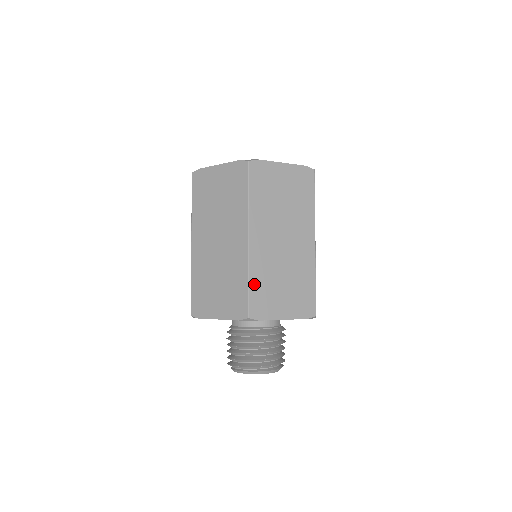
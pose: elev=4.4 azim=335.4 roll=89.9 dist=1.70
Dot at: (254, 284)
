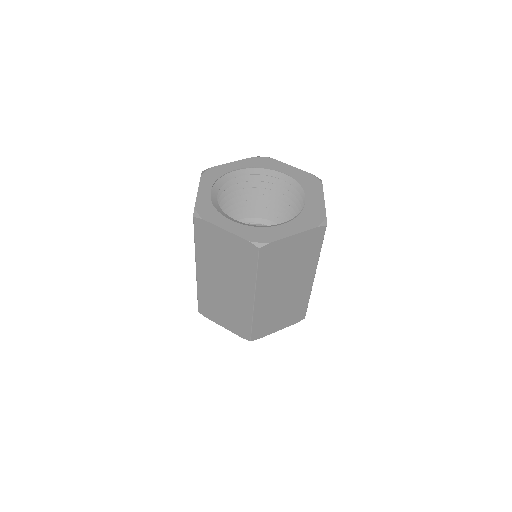
Dot at: (256, 323)
